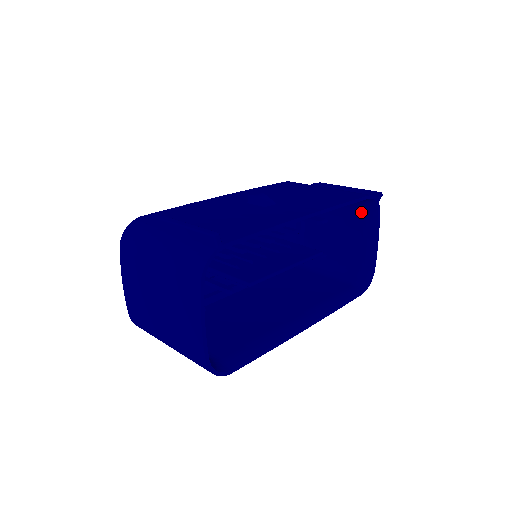
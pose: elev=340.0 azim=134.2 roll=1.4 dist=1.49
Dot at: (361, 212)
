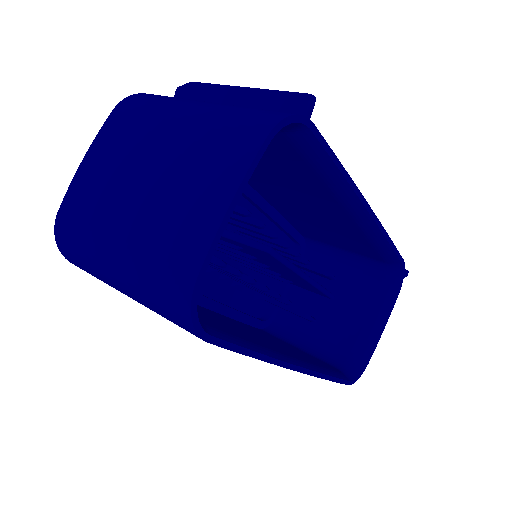
Dot at: (376, 285)
